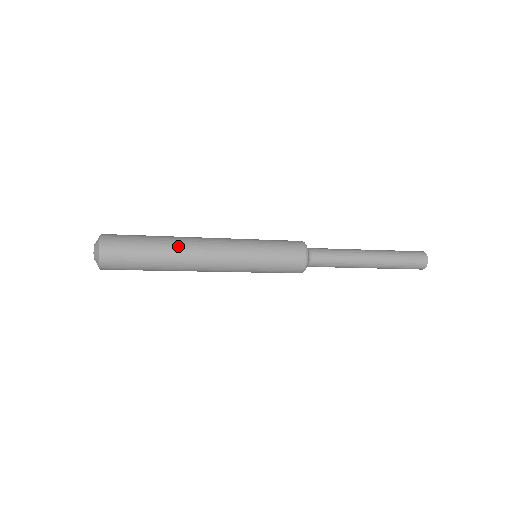
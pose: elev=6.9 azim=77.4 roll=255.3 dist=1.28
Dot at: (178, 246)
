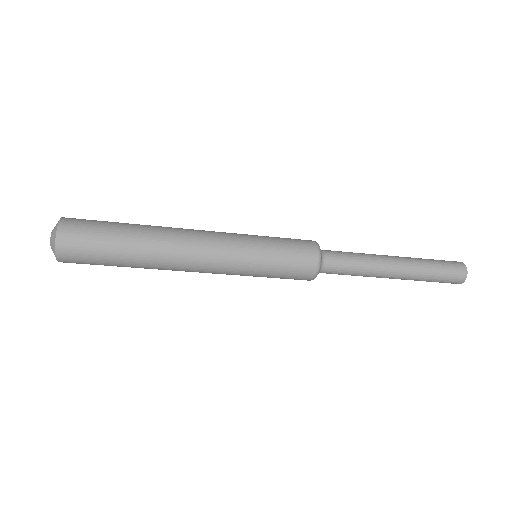
Dot at: (159, 226)
